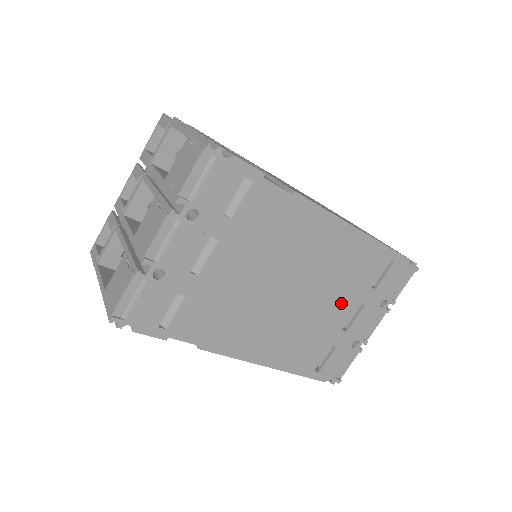
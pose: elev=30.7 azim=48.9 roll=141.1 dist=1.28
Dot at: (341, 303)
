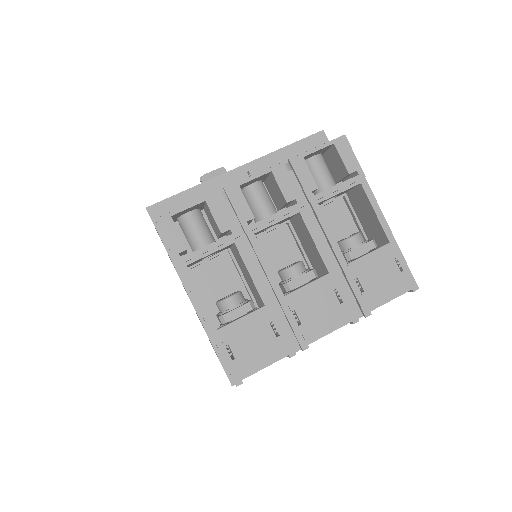
Dot at: occluded
